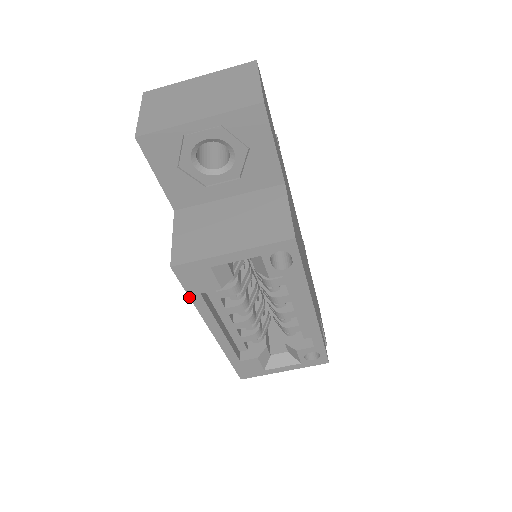
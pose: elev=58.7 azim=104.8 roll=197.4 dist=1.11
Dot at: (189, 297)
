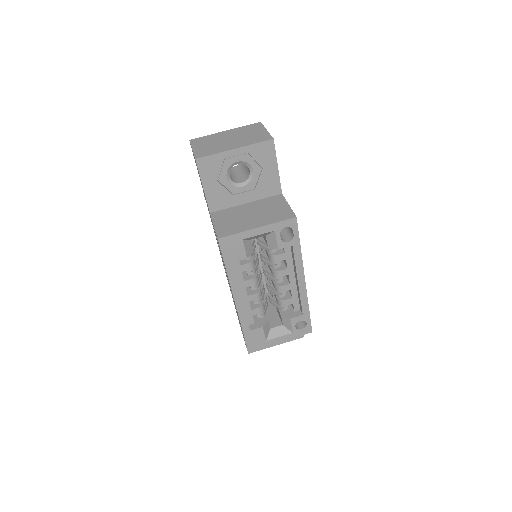
Dot at: (225, 266)
